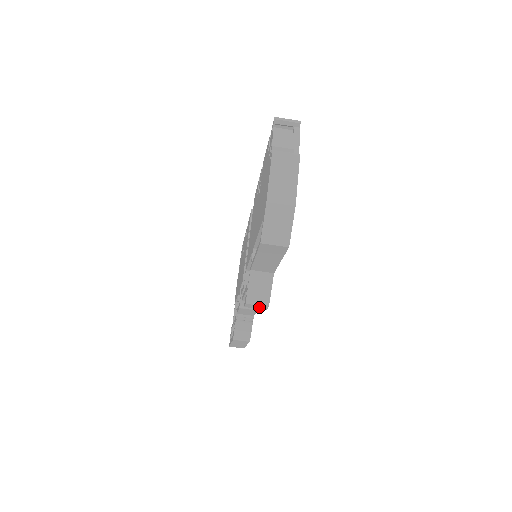
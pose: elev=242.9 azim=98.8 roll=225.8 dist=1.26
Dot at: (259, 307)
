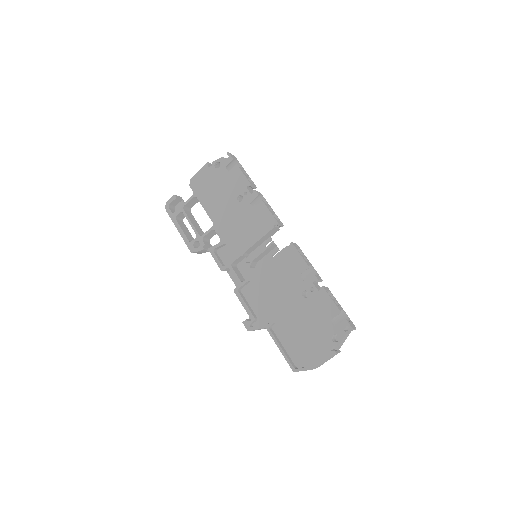
Dot at: occluded
